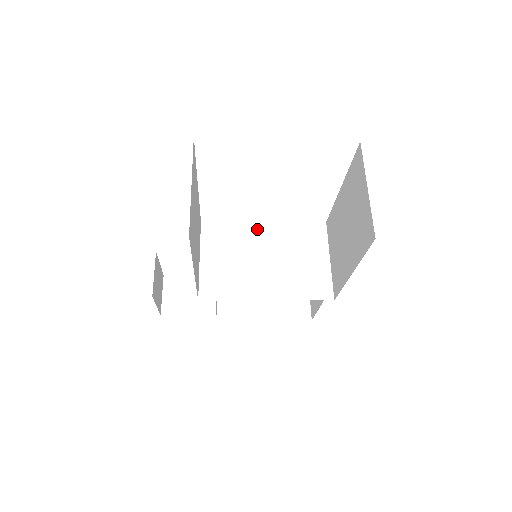
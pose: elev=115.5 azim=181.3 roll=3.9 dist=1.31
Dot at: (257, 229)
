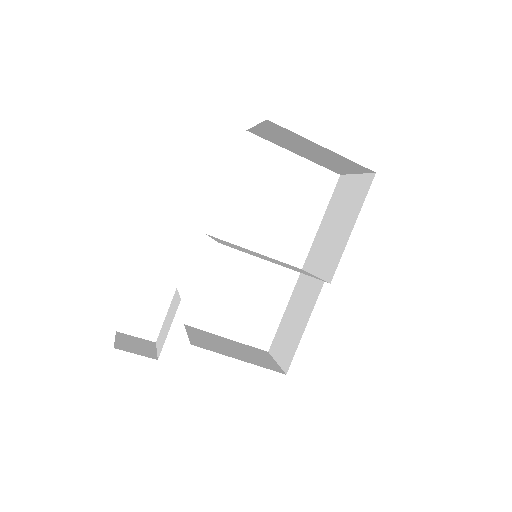
Dot at: (251, 251)
